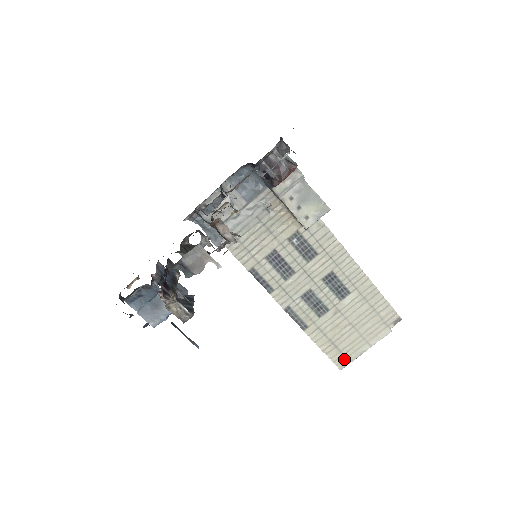
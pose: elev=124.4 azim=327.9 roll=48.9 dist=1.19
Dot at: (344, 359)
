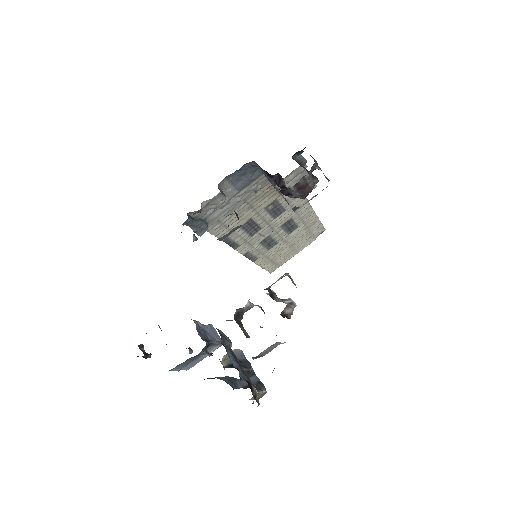
Dot at: (276, 267)
